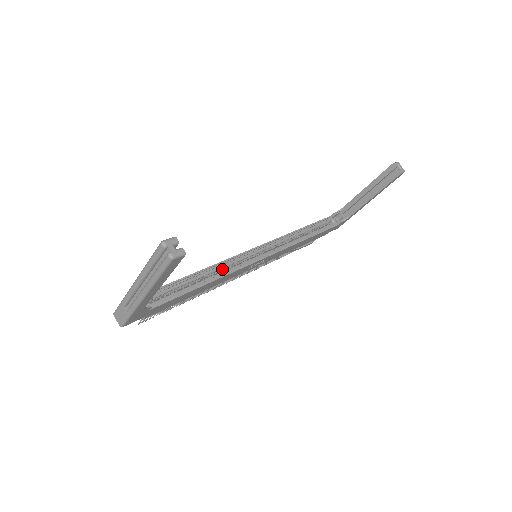
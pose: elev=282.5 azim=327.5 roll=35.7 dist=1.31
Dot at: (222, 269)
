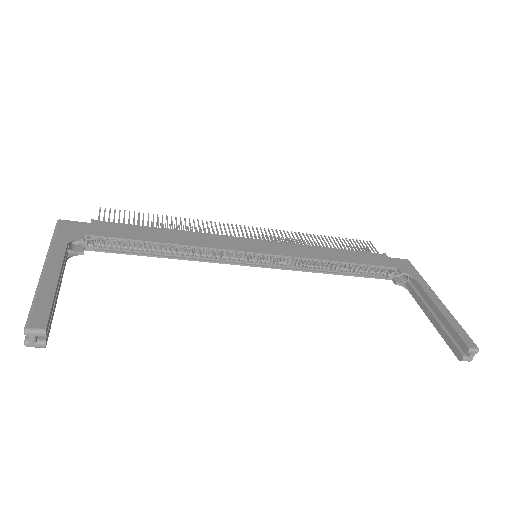
Dot at: (202, 250)
